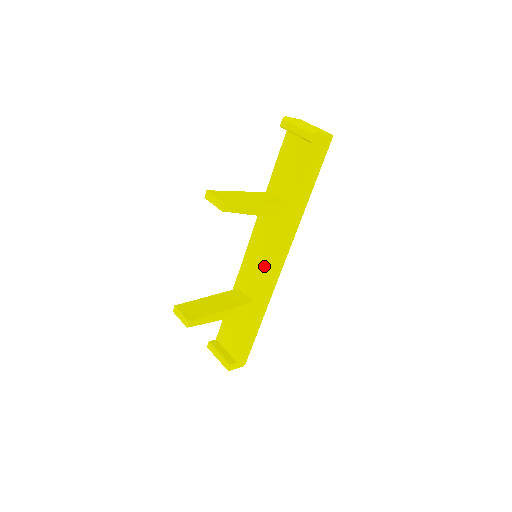
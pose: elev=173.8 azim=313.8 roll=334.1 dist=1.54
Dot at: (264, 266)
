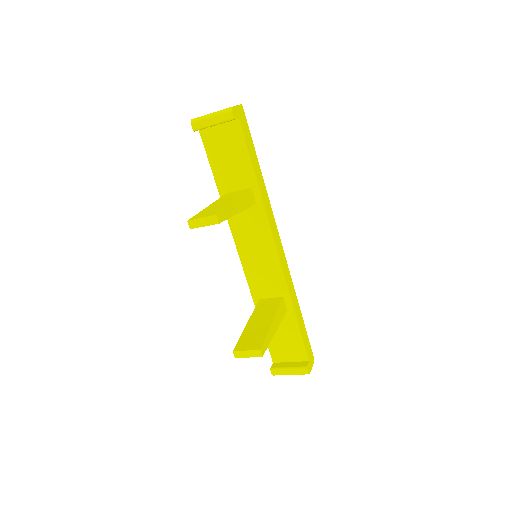
Dot at: (269, 258)
